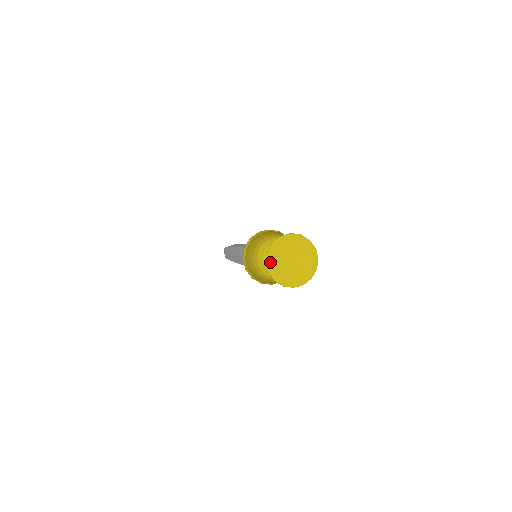
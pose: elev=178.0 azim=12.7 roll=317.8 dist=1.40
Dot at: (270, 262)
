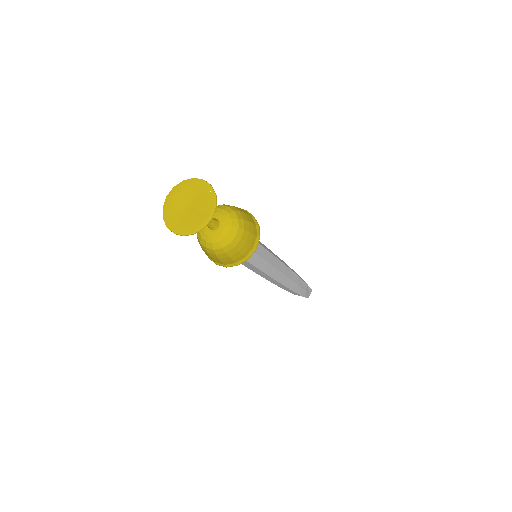
Dot at: (176, 230)
